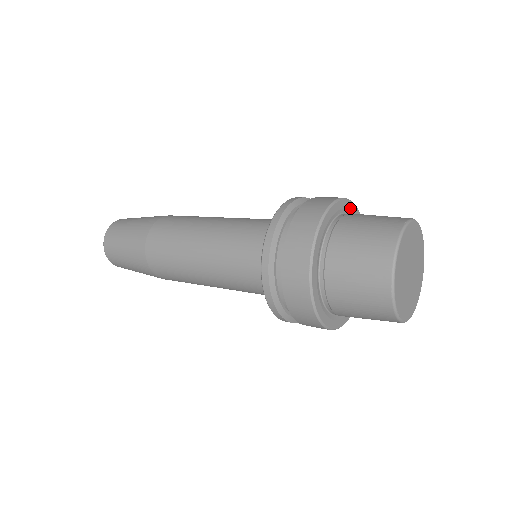
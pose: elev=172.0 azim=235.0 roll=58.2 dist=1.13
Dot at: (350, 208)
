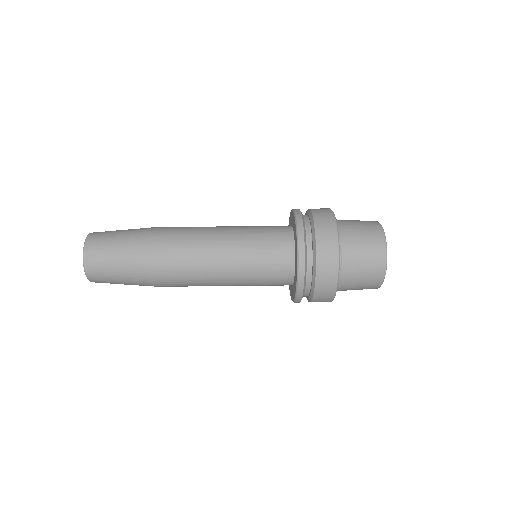
Dot at: occluded
